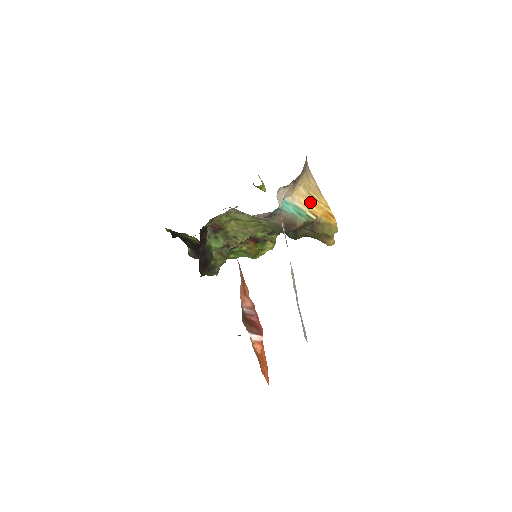
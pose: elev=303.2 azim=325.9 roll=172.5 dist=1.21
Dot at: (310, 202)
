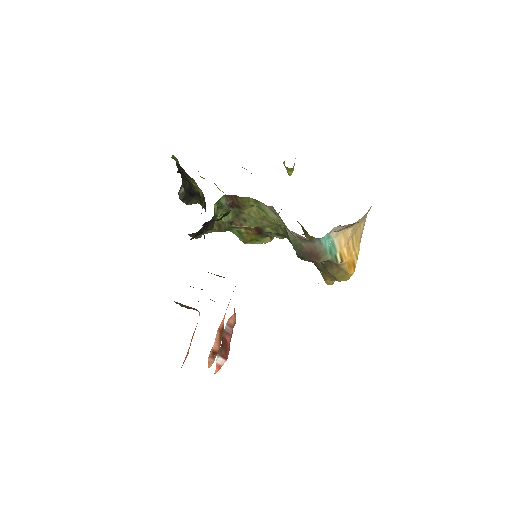
Dot at: (347, 245)
